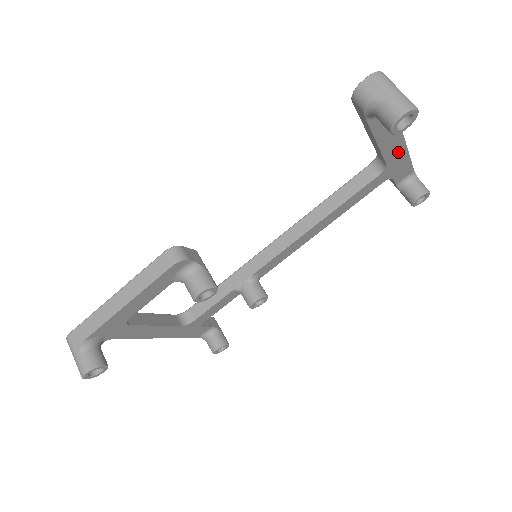
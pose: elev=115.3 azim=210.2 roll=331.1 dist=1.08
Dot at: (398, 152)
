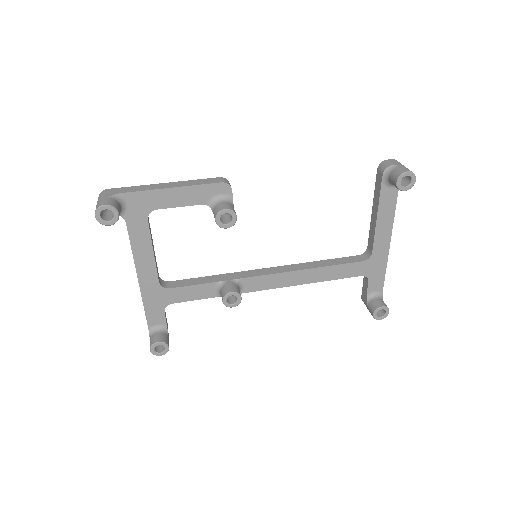
Dot at: (383, 248)
